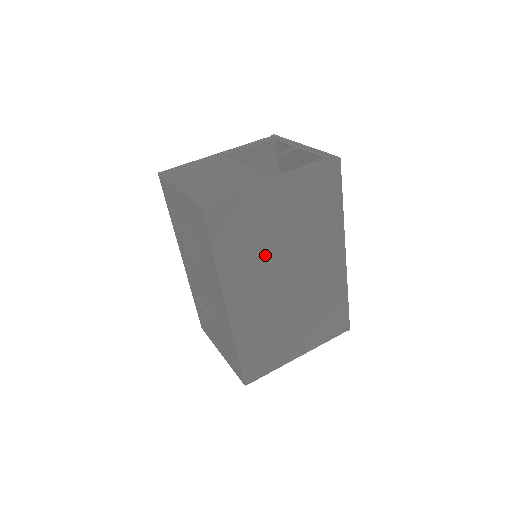
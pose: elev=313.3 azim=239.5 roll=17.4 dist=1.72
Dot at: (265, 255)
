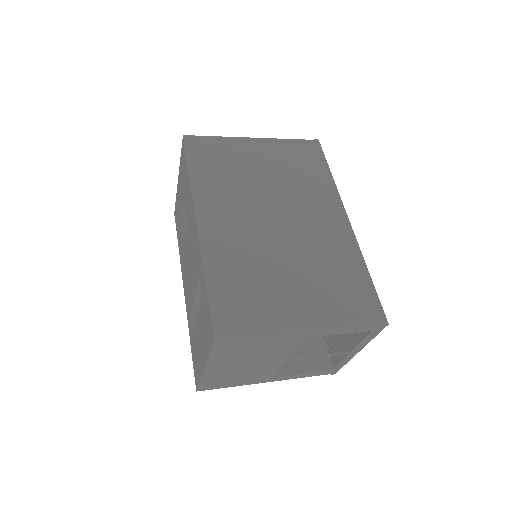
Dot at: (245, 188)
